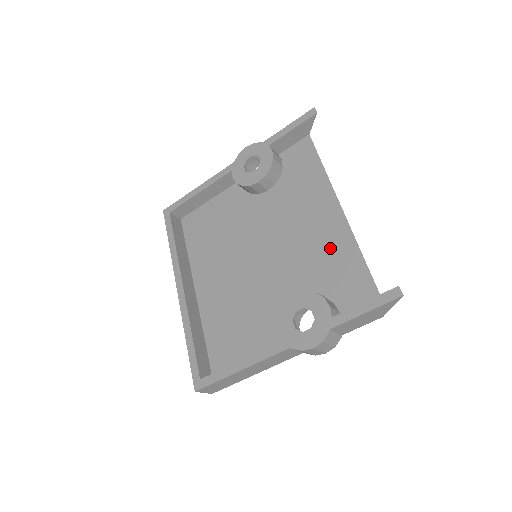
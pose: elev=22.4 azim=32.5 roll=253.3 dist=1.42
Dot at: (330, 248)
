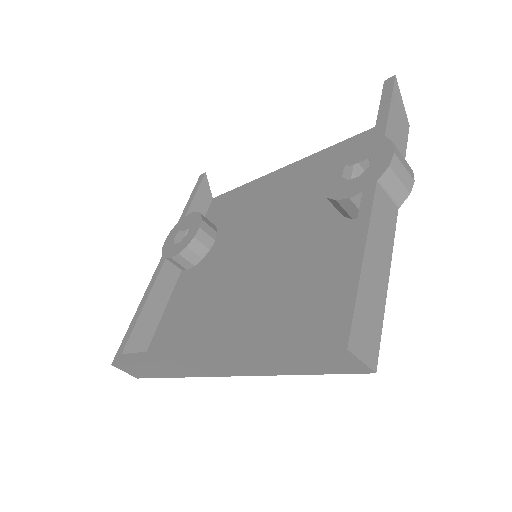
Dot at: (311, 173)
